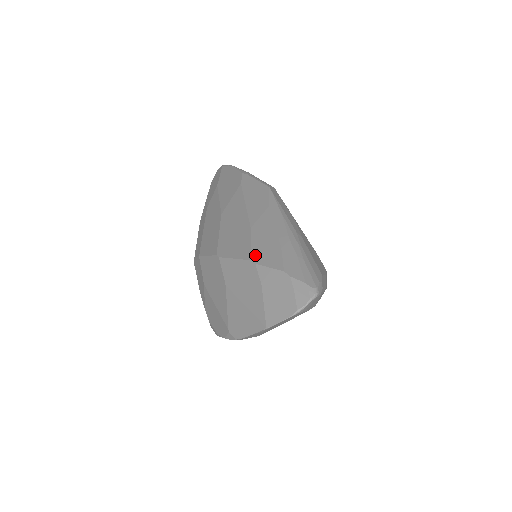
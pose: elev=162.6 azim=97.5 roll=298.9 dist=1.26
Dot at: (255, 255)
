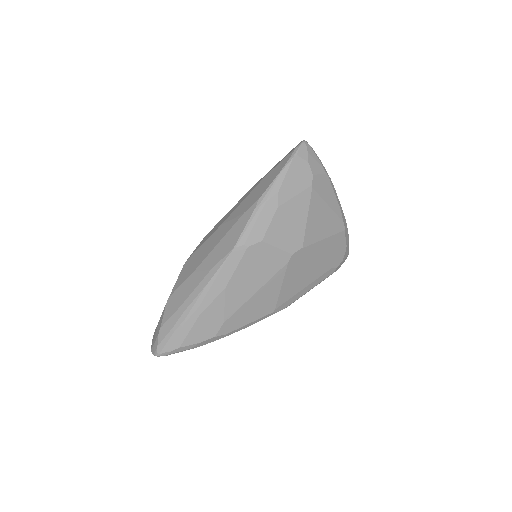
Dot at: (172, 297)
